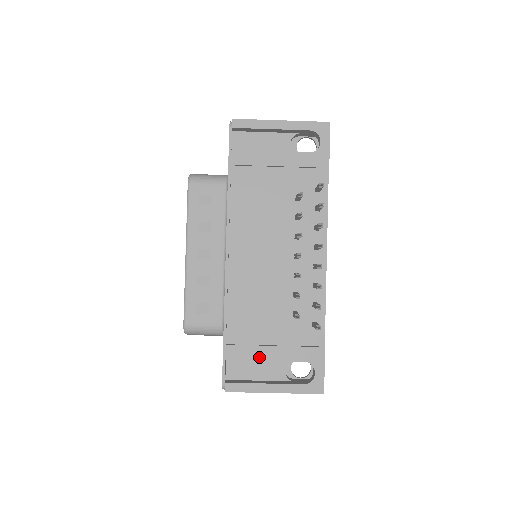
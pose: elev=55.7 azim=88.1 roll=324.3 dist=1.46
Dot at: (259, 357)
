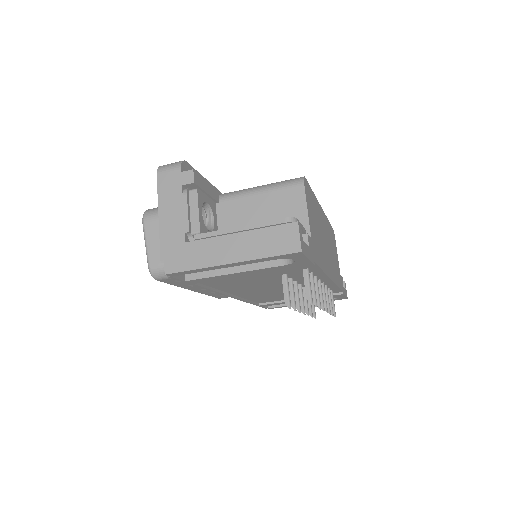
Dot at: occluded
